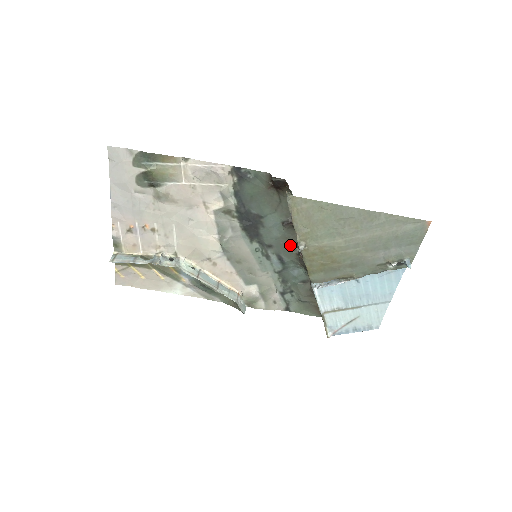
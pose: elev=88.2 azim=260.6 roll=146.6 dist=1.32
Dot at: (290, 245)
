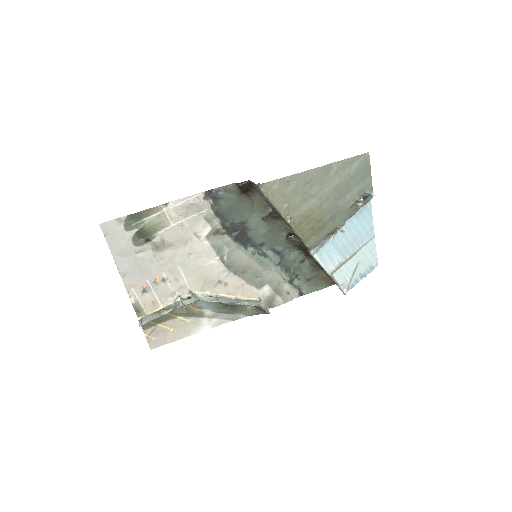
Dot at: (277, 235)
